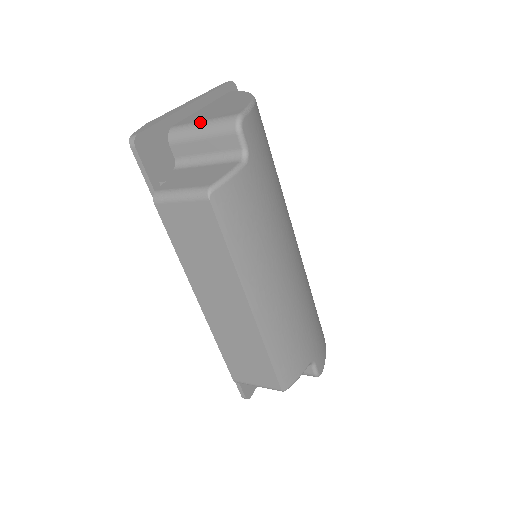
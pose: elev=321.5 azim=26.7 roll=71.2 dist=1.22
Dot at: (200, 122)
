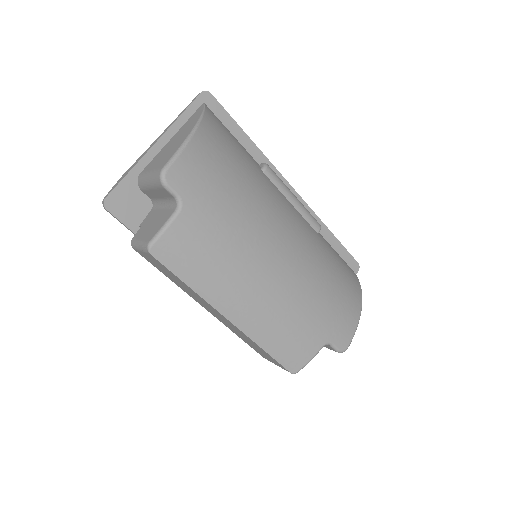
Dot at: (148, 173)
